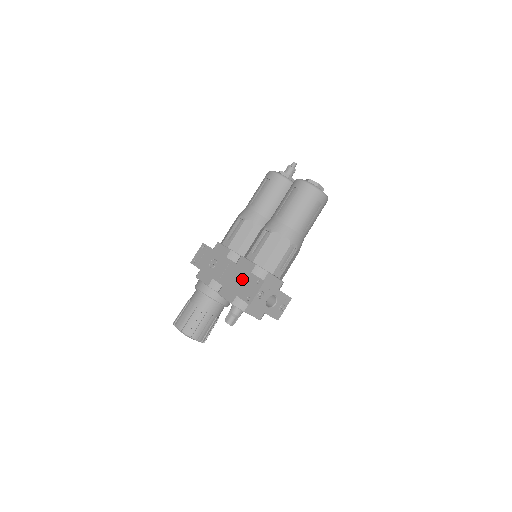
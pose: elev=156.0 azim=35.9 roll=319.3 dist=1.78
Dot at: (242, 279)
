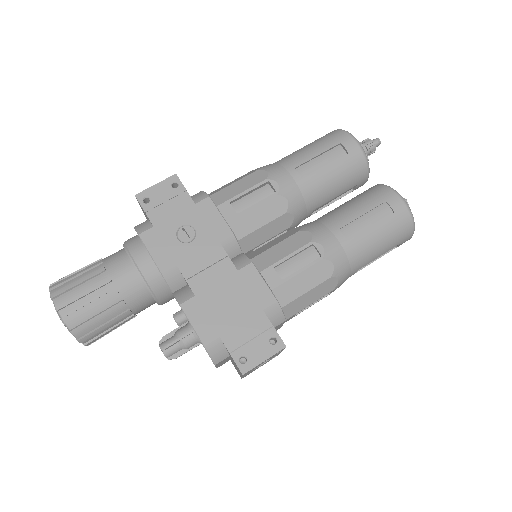
Dot at: (241, 311)
